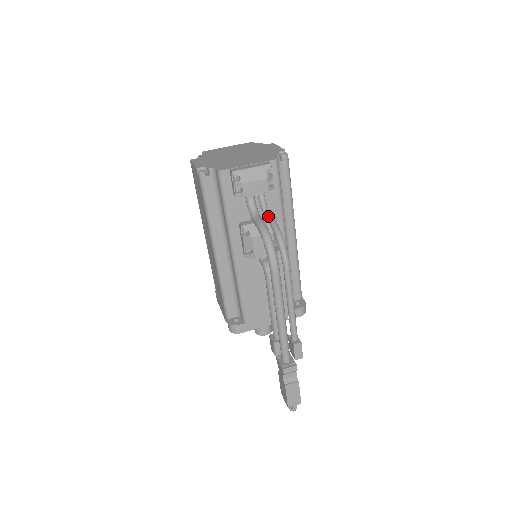
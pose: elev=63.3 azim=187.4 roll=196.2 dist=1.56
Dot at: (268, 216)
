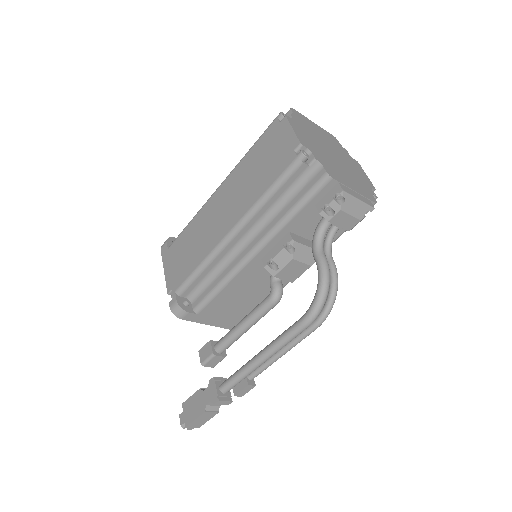
Dot at: (331, 257)
